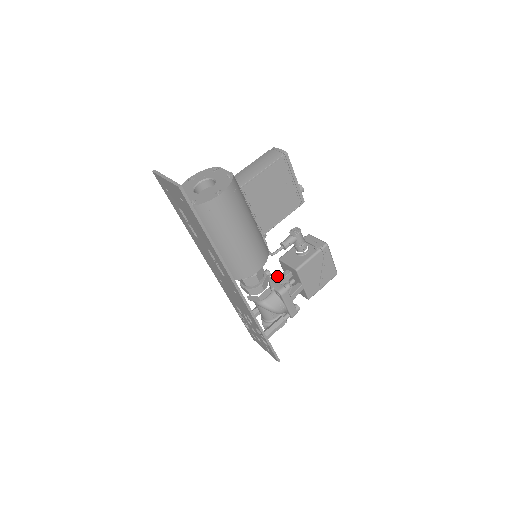
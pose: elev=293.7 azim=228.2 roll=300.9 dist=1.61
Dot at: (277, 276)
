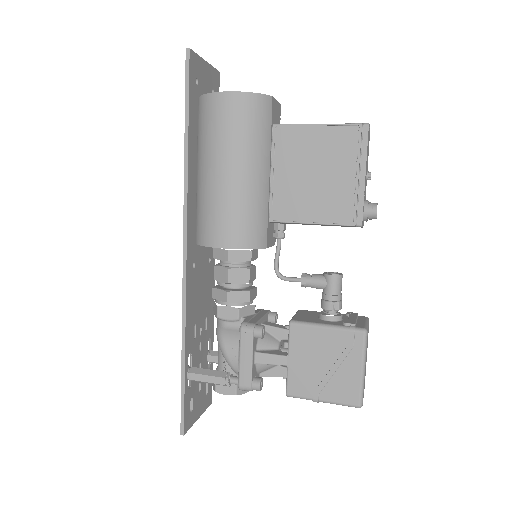
Dot at: occluded
